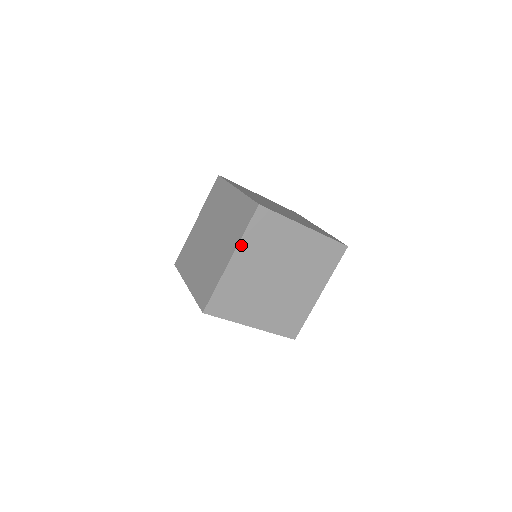
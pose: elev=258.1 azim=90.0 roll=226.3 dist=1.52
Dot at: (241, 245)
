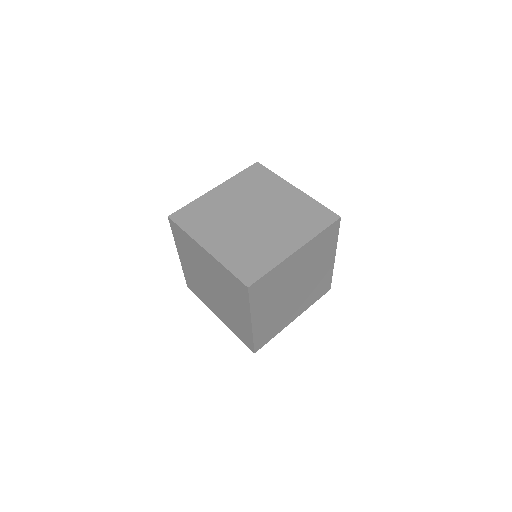
Dot at: (310, 242)
